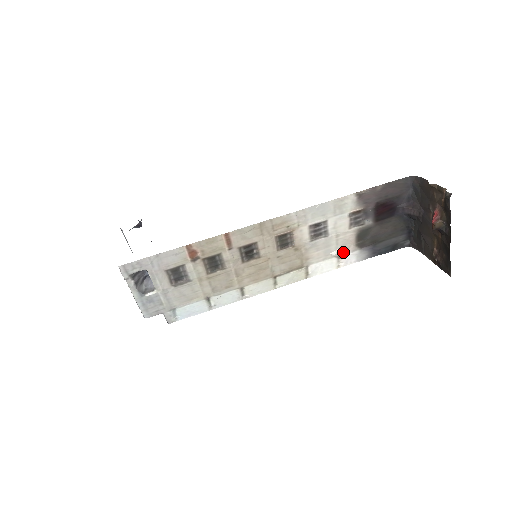
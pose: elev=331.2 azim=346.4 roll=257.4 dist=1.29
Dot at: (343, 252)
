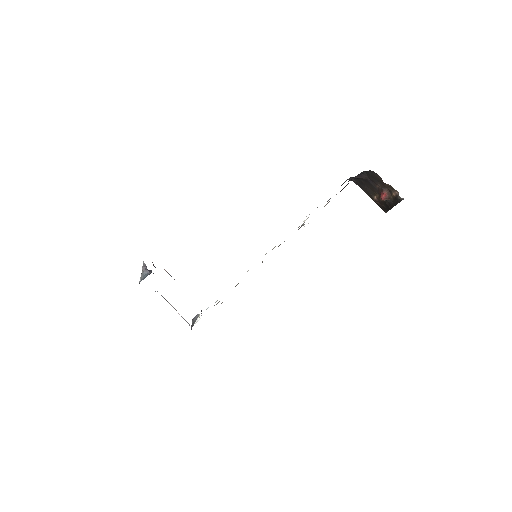
Dot at: occluded
